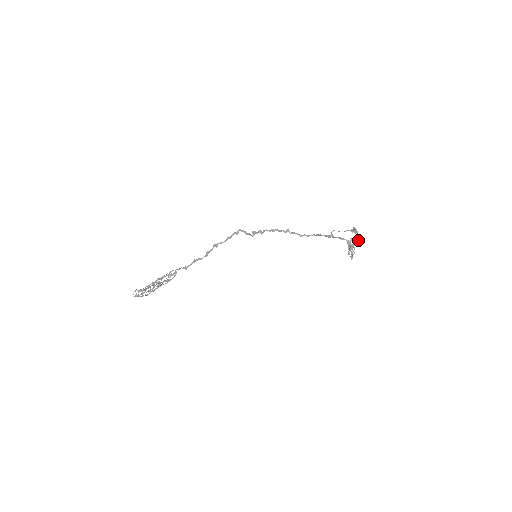
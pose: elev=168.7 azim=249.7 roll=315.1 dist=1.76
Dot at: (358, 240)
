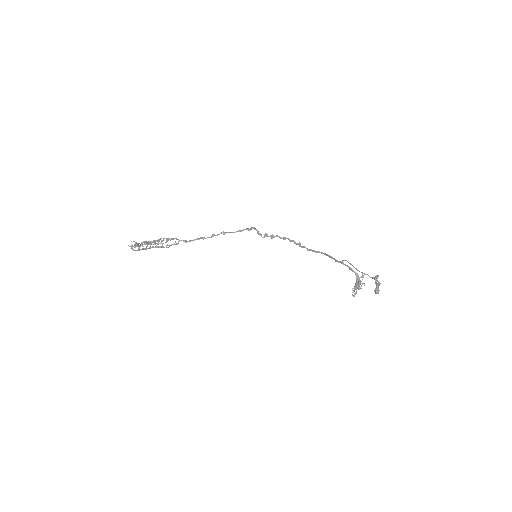
Dot at: (376, 289)
